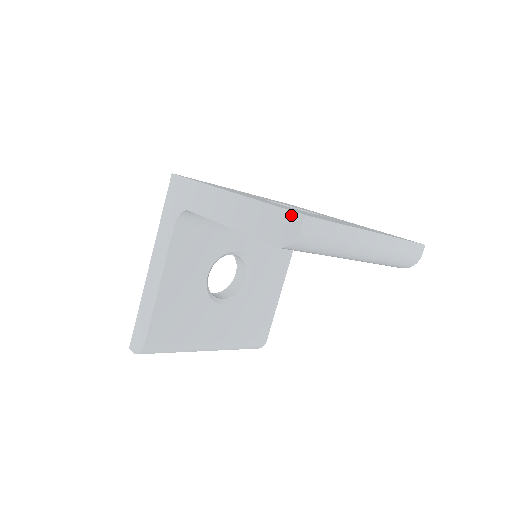
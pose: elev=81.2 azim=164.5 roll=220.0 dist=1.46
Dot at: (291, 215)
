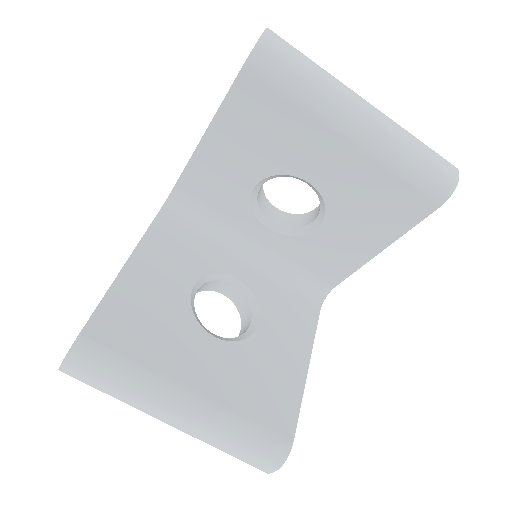
Dot at: occluded
